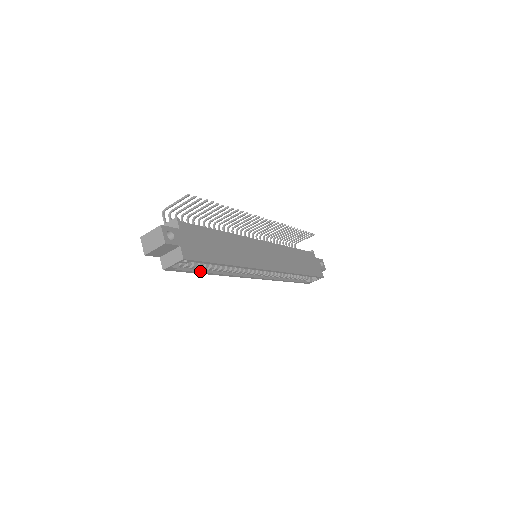
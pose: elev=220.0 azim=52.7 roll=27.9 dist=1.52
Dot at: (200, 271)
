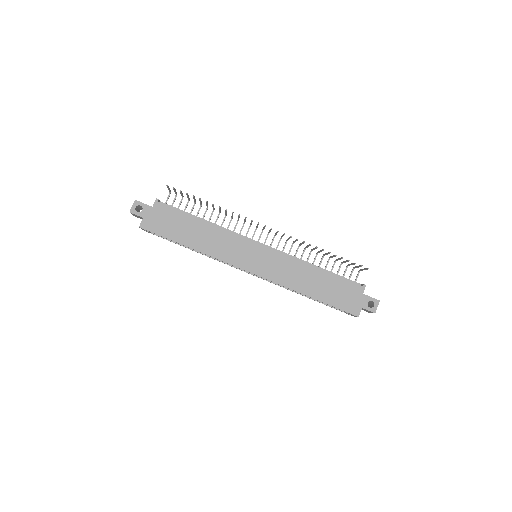
Dot at: occluded
